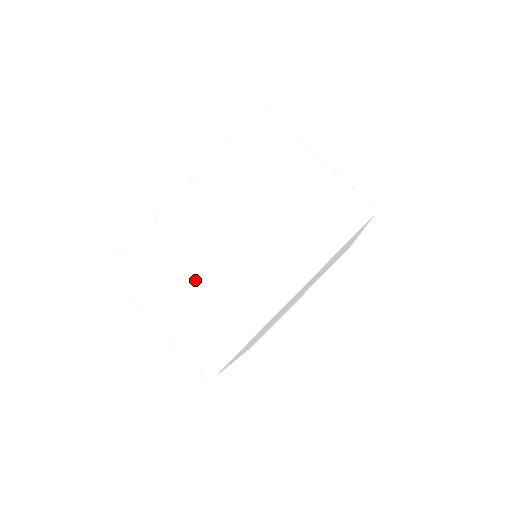
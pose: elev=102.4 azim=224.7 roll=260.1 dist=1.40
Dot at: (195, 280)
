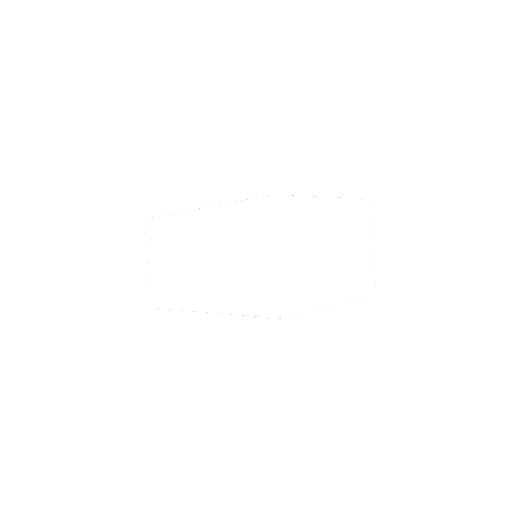
Dot at: (308, 252)
